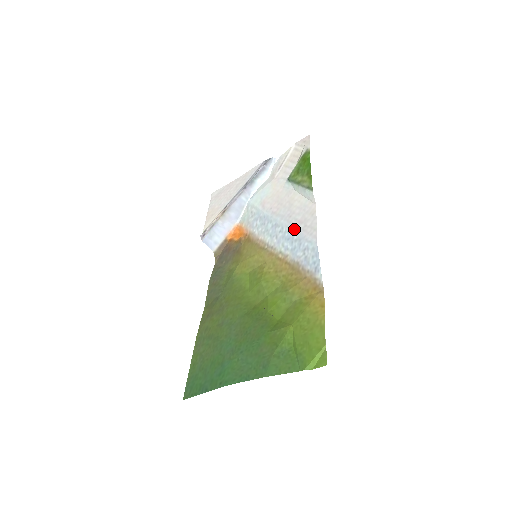
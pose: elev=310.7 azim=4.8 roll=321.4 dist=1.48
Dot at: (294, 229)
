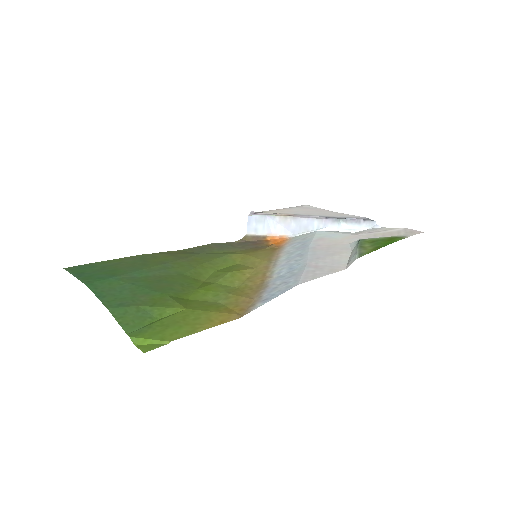
Dot at: (304, 266)
